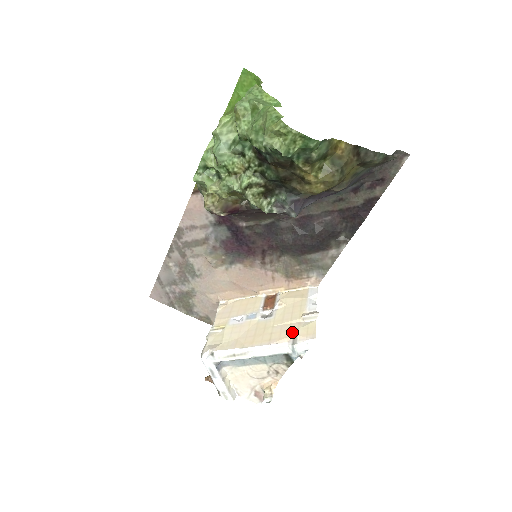
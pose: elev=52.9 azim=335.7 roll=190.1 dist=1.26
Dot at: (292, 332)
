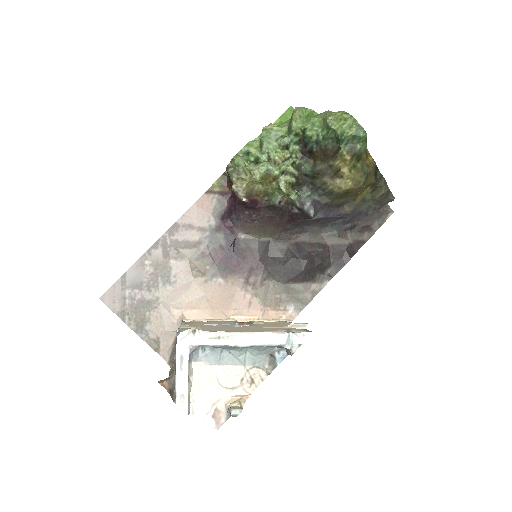
Dot at: (284, 329)
